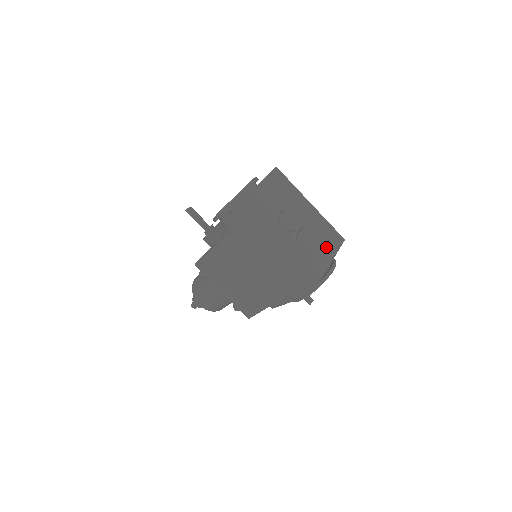
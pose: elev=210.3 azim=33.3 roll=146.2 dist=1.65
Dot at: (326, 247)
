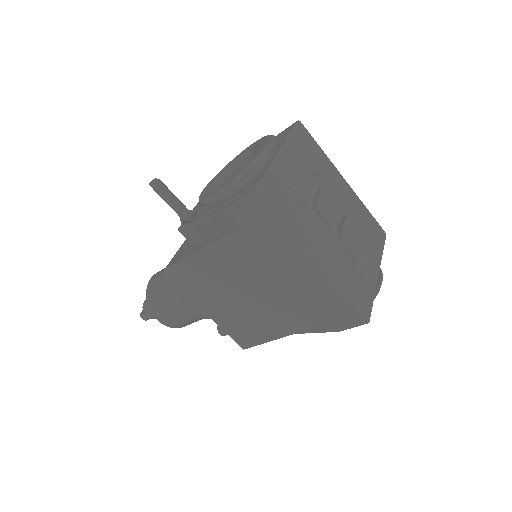
Dot at: (371, 248)
